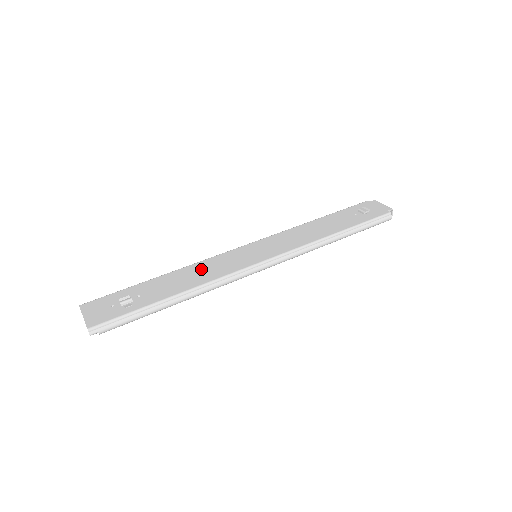
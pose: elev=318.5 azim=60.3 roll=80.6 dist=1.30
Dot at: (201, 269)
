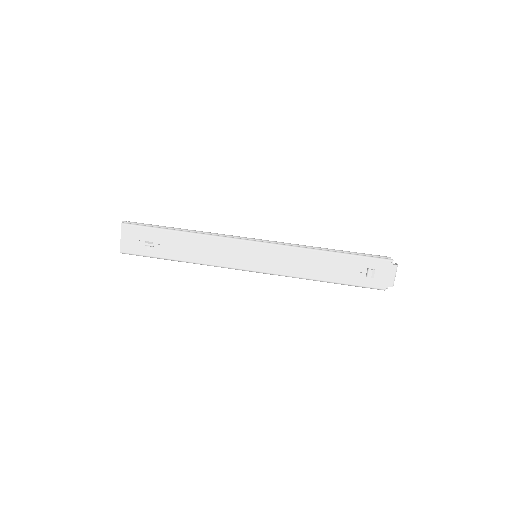
Dot at: (210, 247)
